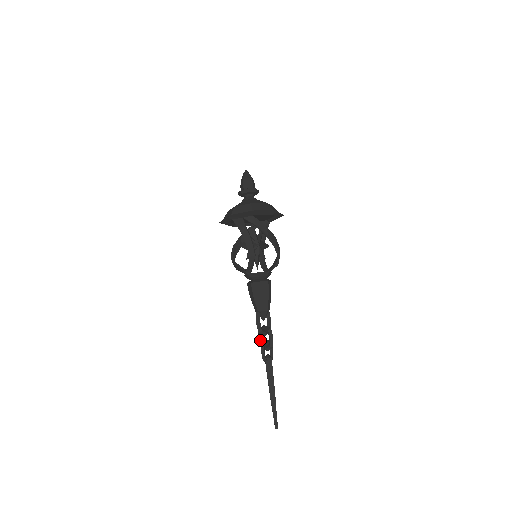
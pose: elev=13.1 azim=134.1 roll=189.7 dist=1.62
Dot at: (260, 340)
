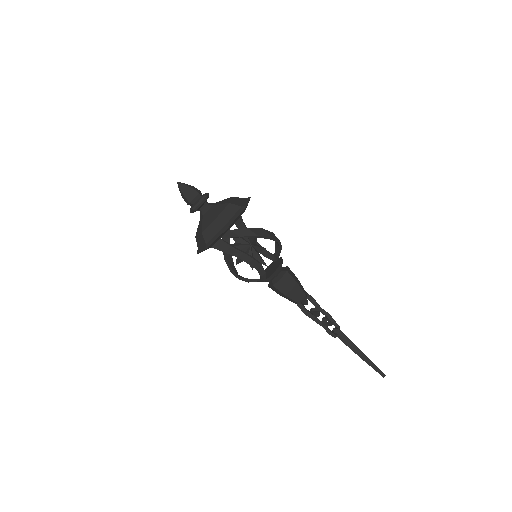
Dot at: (317, 322)
